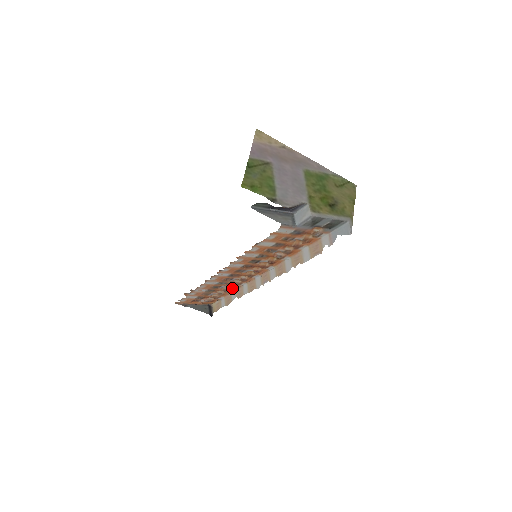
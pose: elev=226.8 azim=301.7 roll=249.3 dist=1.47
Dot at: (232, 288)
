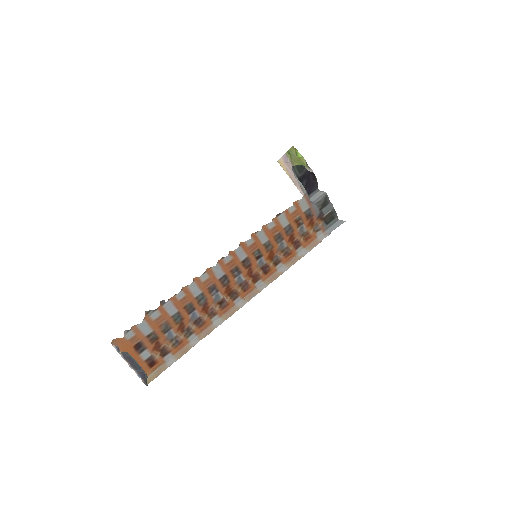
Dot at: (199, 325)
